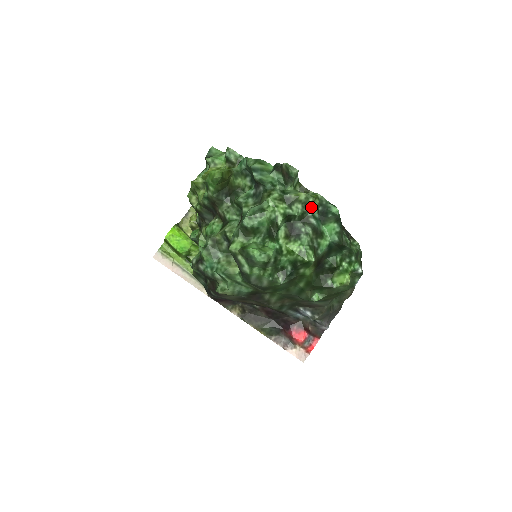
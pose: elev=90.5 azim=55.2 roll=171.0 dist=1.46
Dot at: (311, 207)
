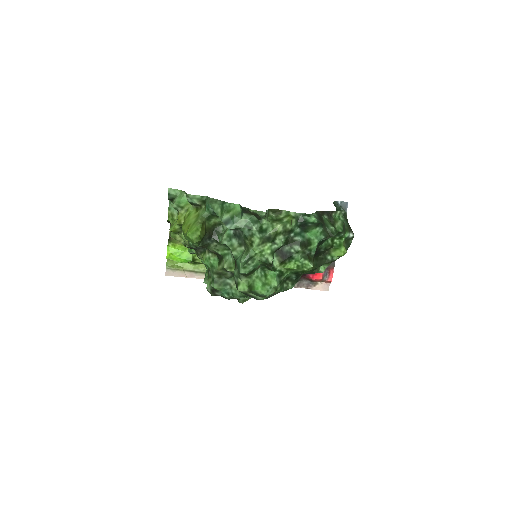
Dot at: (291, 230)
